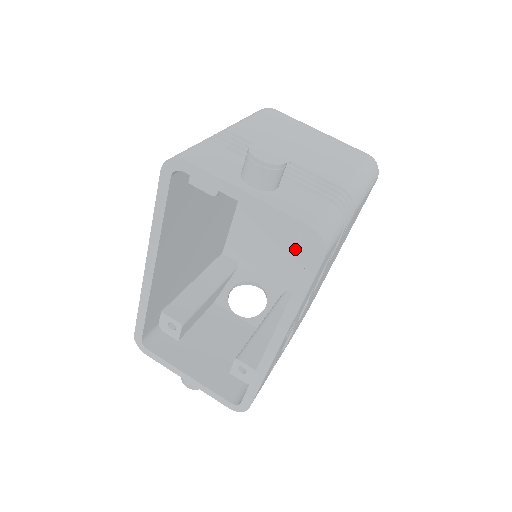
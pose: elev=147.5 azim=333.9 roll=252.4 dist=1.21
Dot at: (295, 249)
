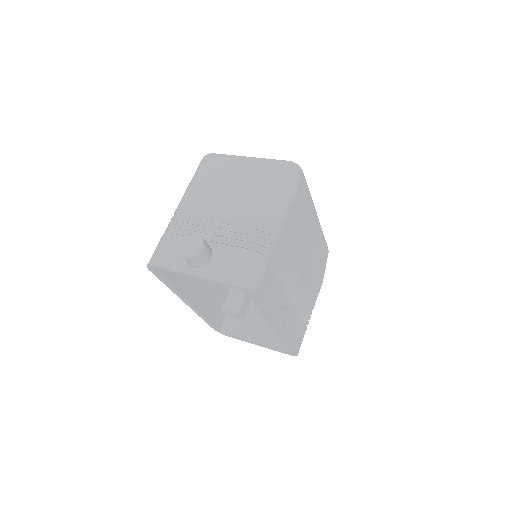
Dot at: occluded
